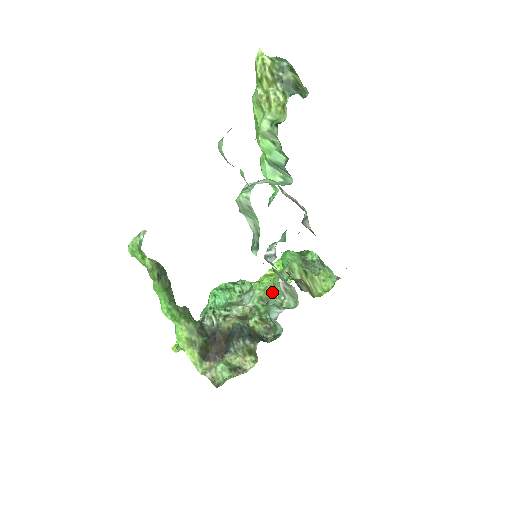
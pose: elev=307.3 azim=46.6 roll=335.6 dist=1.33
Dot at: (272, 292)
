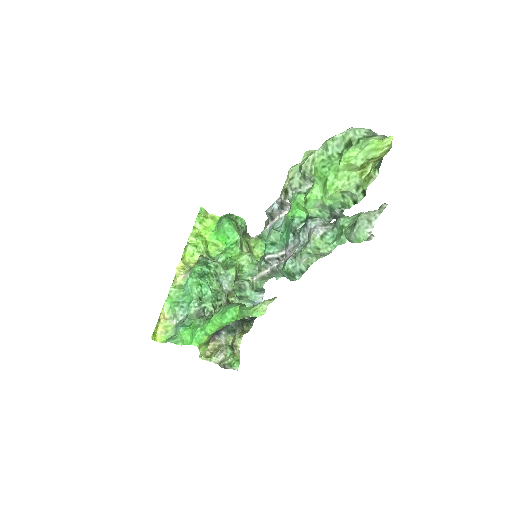
Dot at: (238, 272)
